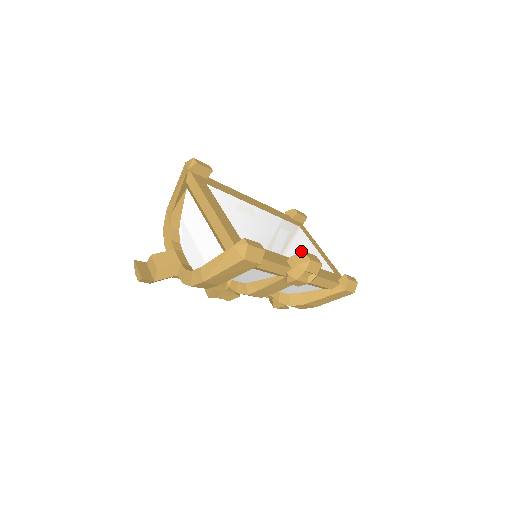
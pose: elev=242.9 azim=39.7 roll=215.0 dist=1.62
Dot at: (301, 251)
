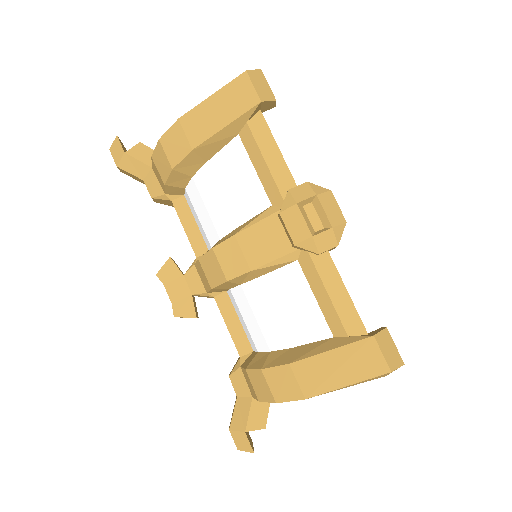
Dot at: occluded
